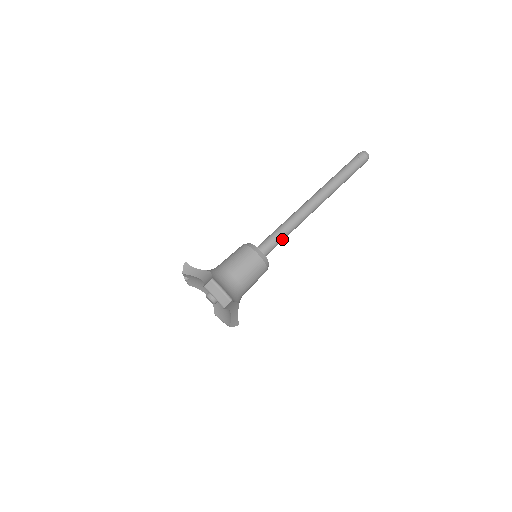
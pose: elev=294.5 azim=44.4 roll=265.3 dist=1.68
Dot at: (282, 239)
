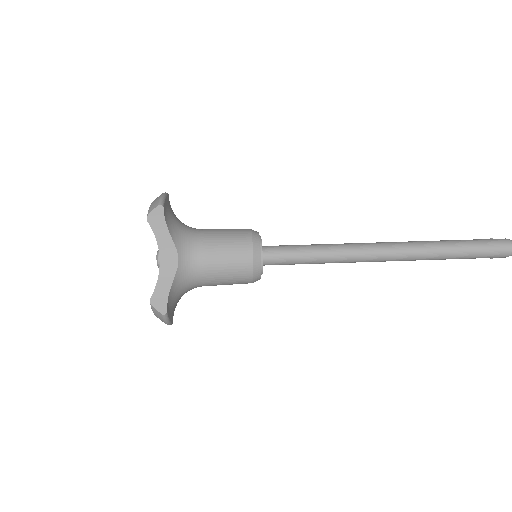
Dot at: (305, 253)
